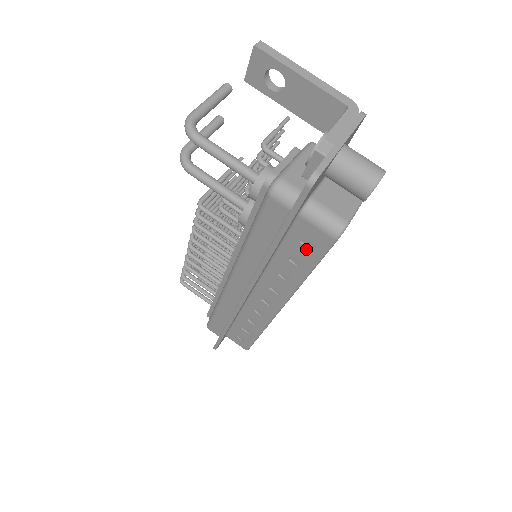
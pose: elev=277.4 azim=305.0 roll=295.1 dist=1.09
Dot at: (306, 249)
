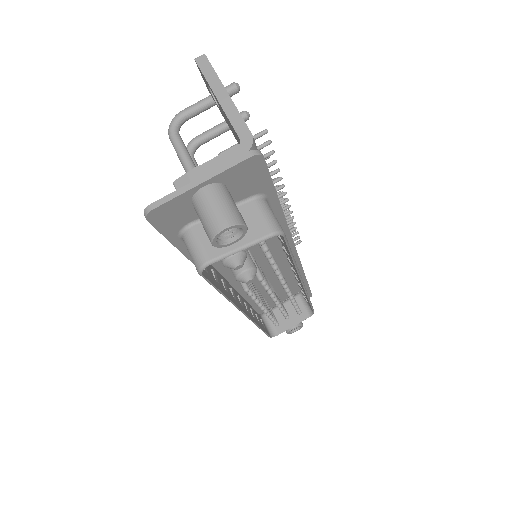
Dot at: occluded
